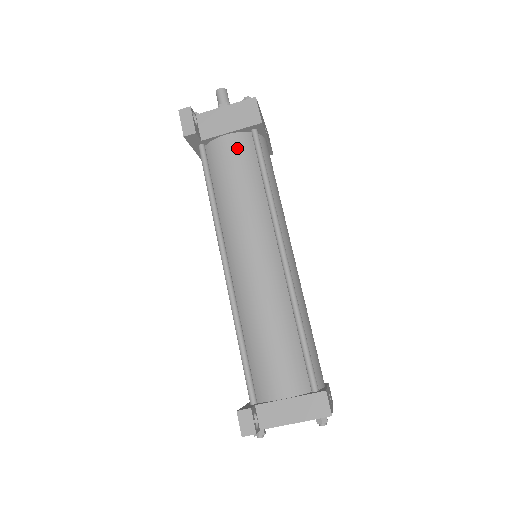
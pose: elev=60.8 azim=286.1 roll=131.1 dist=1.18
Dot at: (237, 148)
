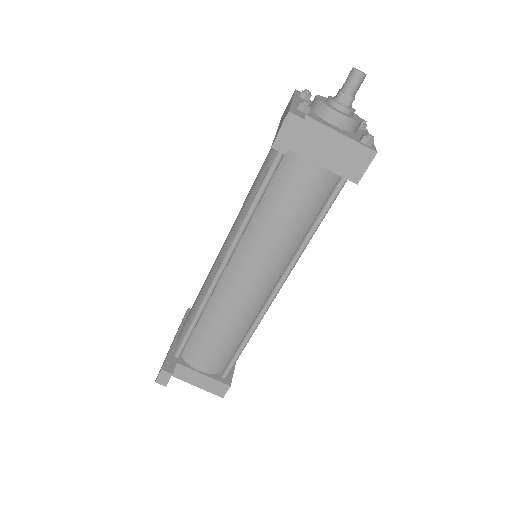
Dot at: (314, 185)
